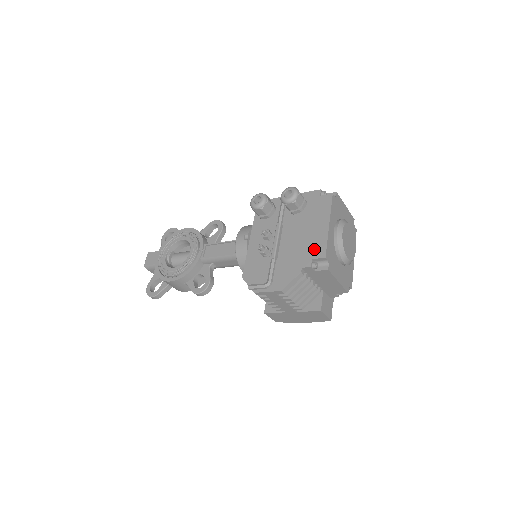
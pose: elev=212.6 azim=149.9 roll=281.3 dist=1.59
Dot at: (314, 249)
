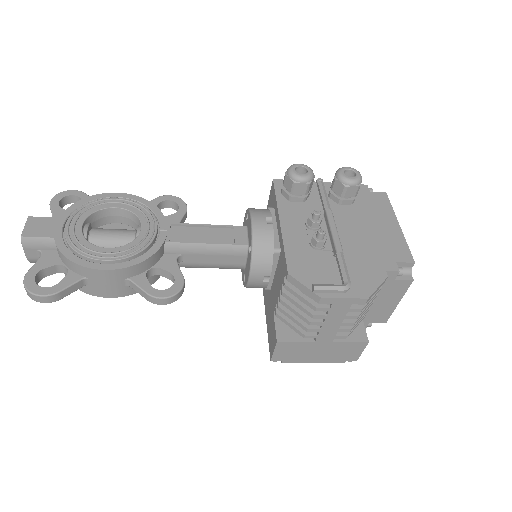
Dot at: (394, 250)
